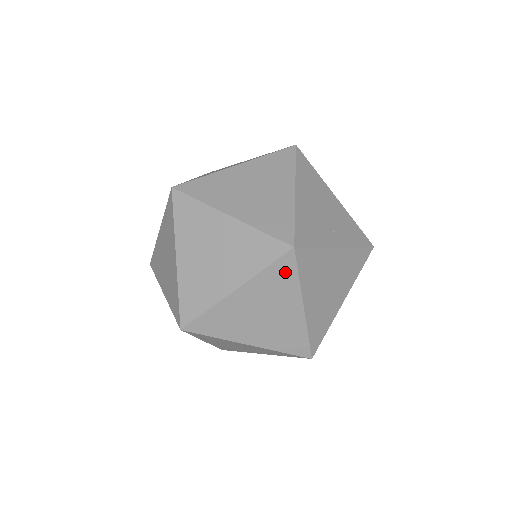
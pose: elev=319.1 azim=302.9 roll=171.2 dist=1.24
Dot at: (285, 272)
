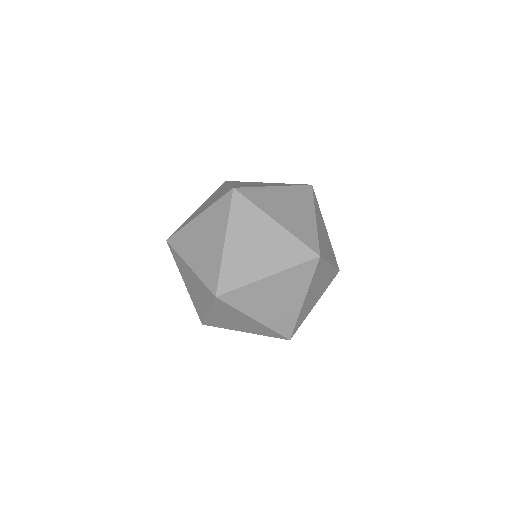
Dot at: (320, 267)
